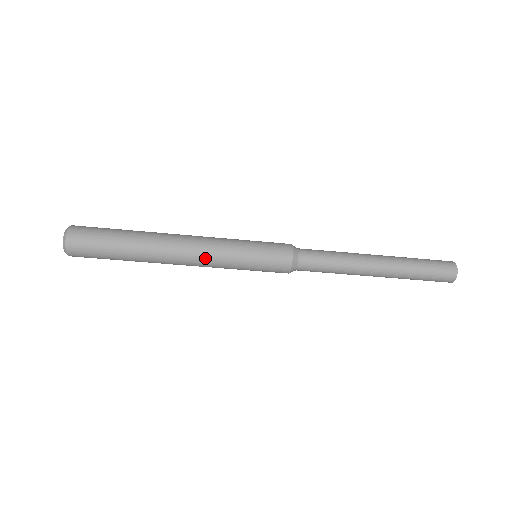
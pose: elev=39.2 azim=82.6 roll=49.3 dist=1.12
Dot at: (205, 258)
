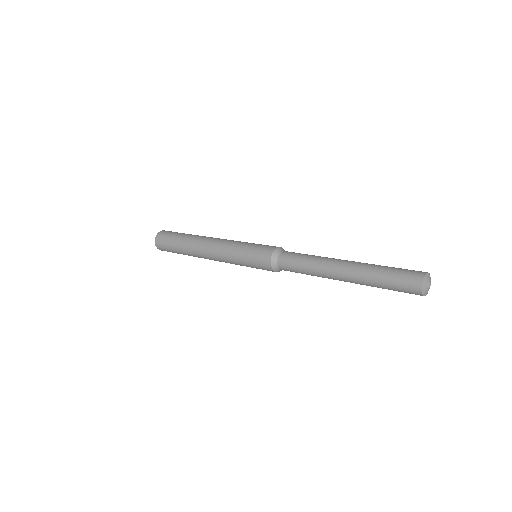
Dot at: occluded
